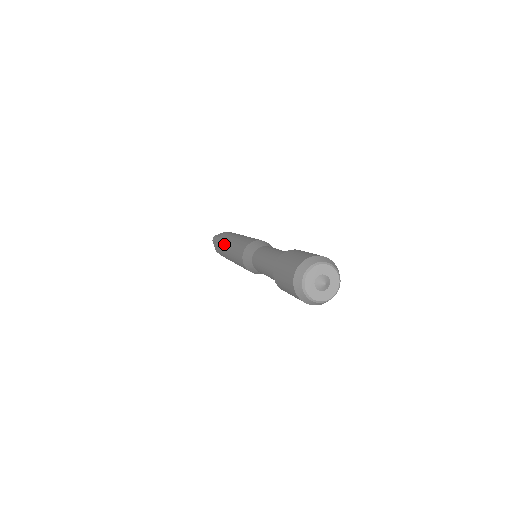
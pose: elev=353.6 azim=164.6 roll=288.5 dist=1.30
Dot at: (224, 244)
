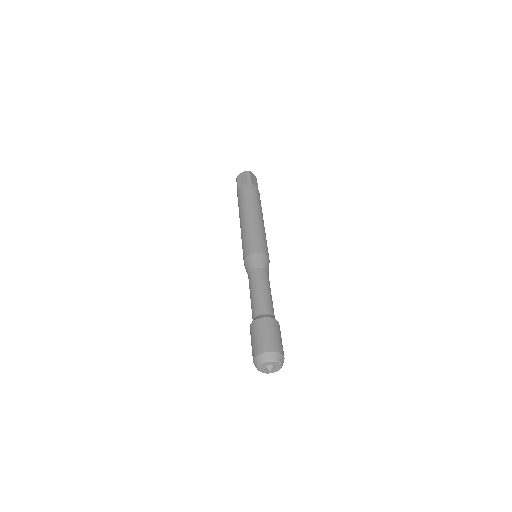
Dot at: (239, 215)
